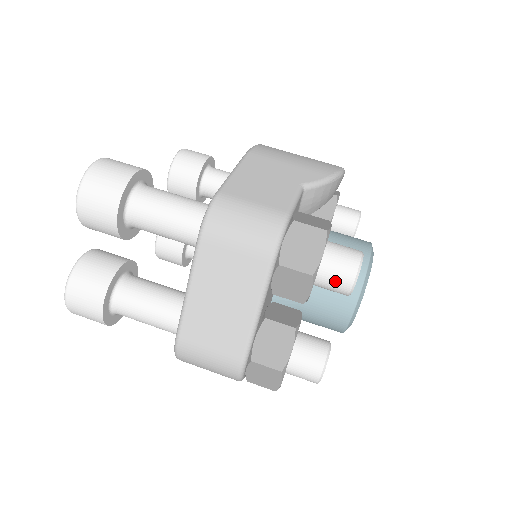
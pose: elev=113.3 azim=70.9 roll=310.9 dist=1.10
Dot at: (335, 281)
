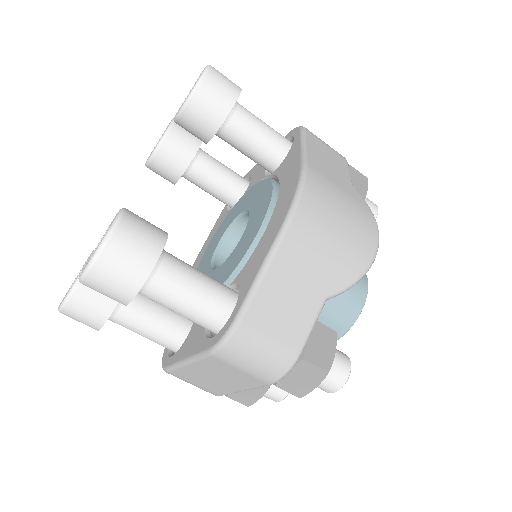
Dot at: occluded
